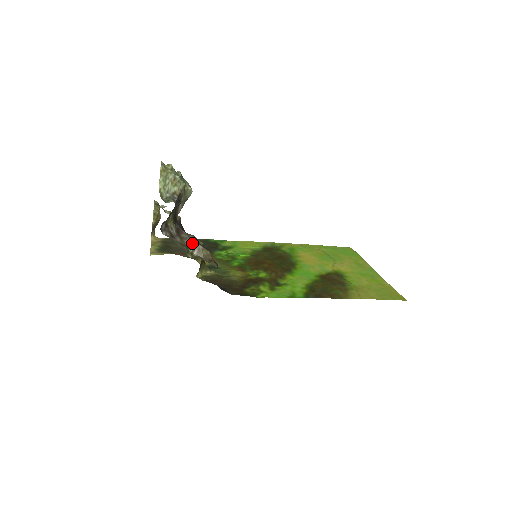
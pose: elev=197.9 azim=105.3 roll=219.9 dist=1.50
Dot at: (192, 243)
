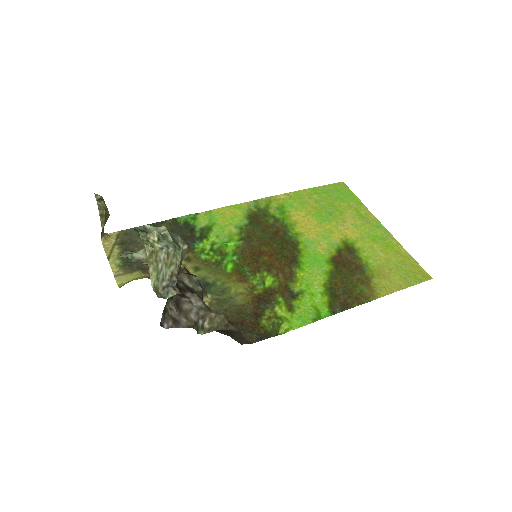
Dot at: (200, 314)
